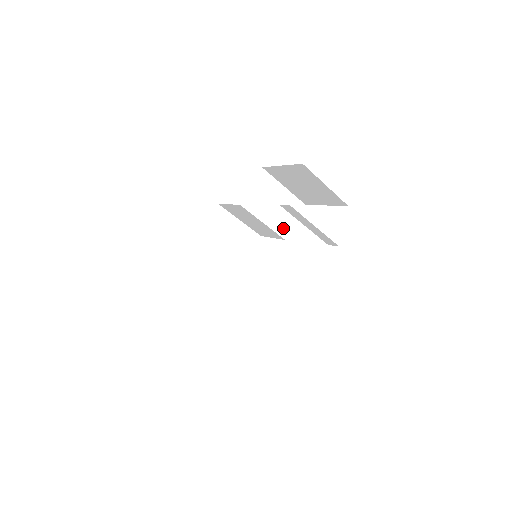
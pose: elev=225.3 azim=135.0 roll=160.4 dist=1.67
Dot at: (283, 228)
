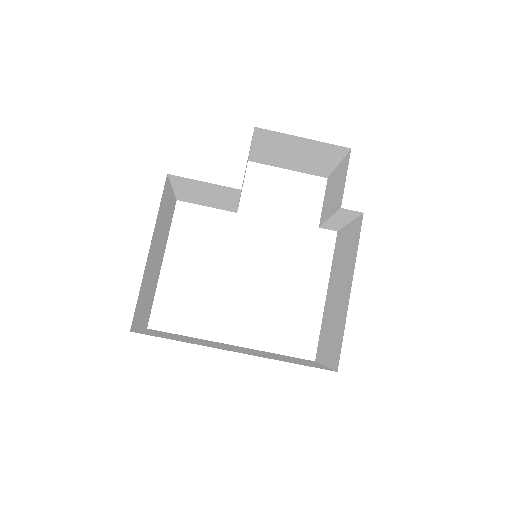
Dot at: occluded
